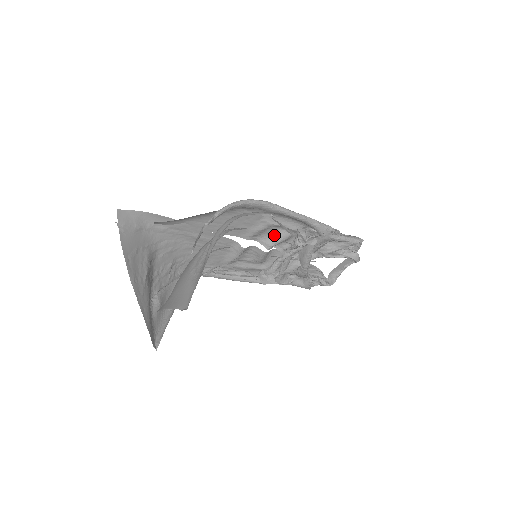
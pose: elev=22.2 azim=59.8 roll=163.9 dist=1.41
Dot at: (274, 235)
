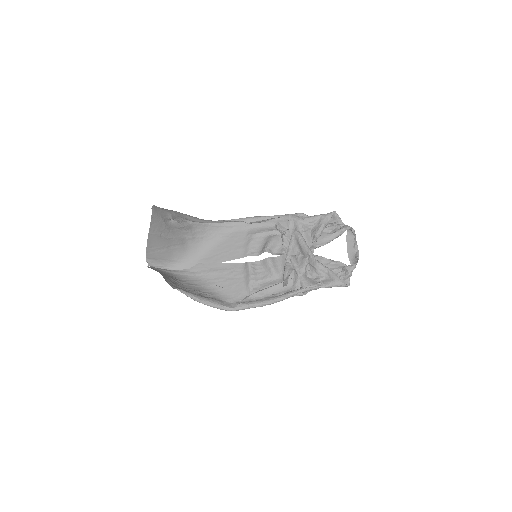
Dot at: (265, 243)
